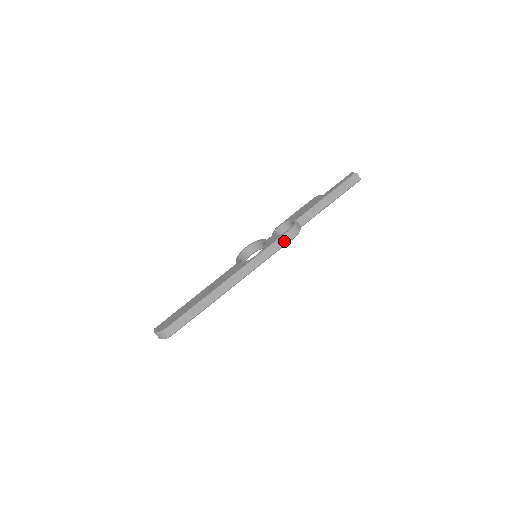
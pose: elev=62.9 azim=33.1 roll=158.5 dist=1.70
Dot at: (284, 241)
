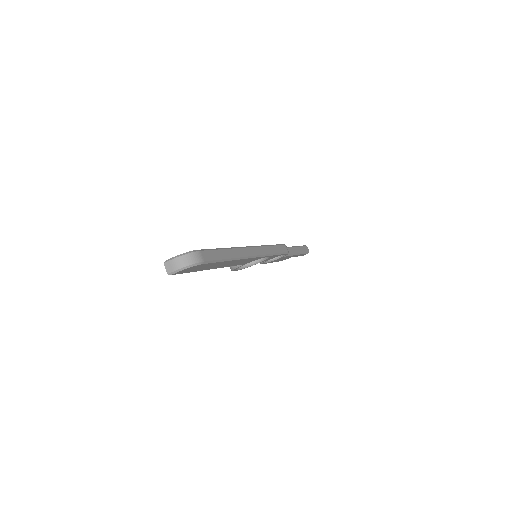
Dot at: (282, 249)
